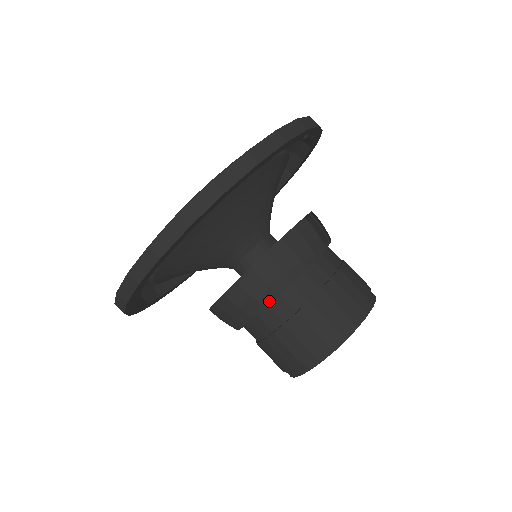
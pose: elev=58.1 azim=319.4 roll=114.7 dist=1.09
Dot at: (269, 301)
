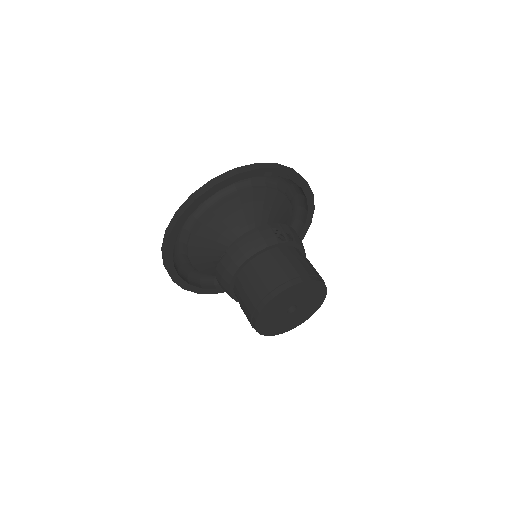
Dot at: (234, 271)
